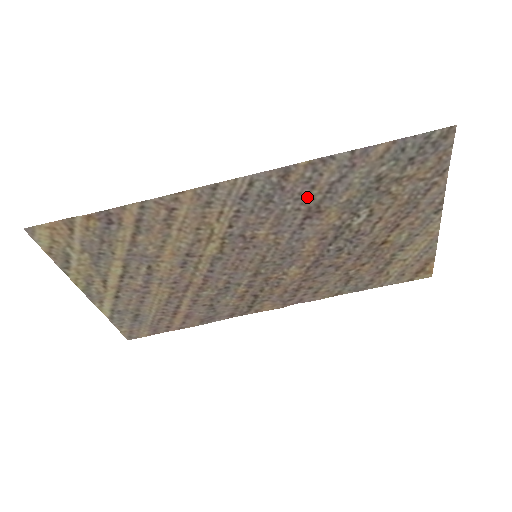
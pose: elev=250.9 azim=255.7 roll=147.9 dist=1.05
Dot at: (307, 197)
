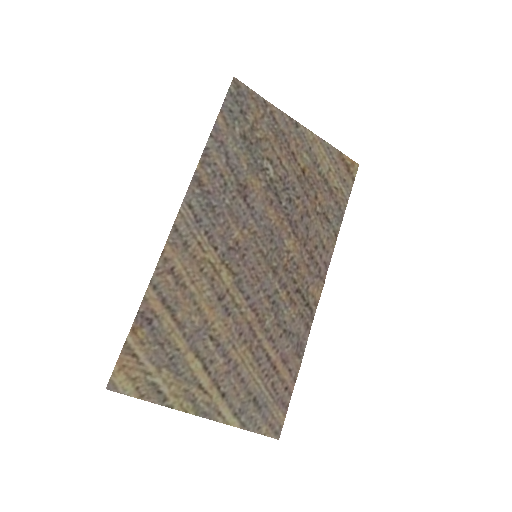
Dot at: (227, 185)
